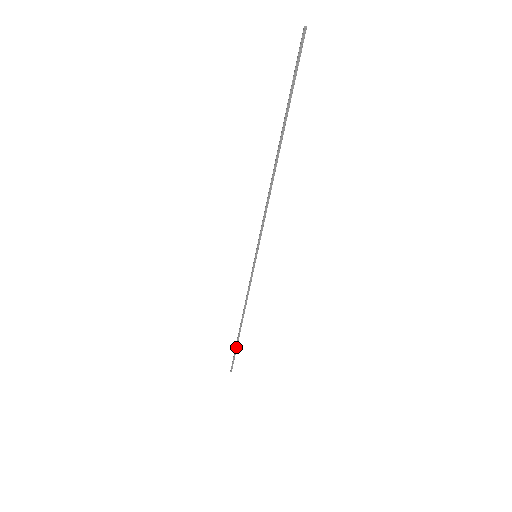
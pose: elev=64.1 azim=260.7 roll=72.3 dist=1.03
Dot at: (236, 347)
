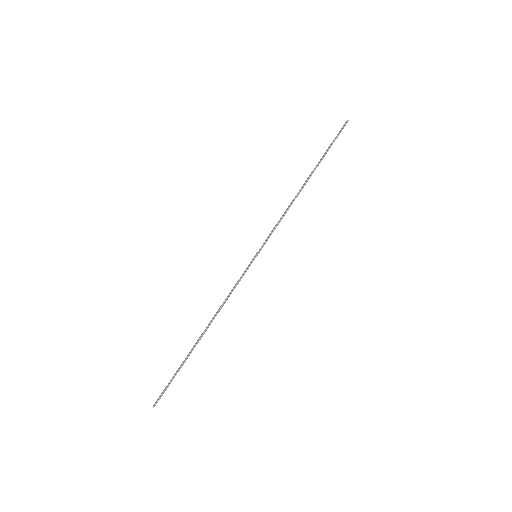
Dot at: (181, 366)
